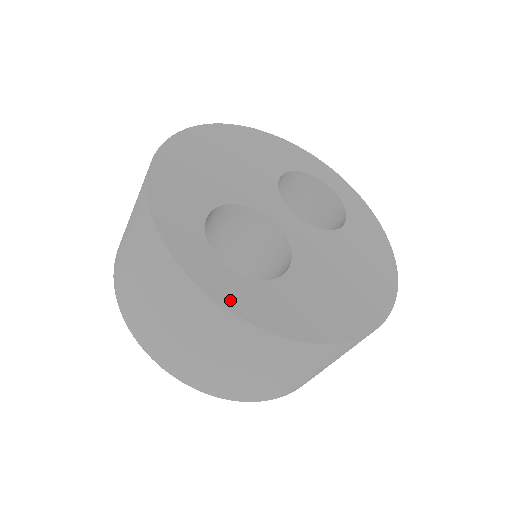
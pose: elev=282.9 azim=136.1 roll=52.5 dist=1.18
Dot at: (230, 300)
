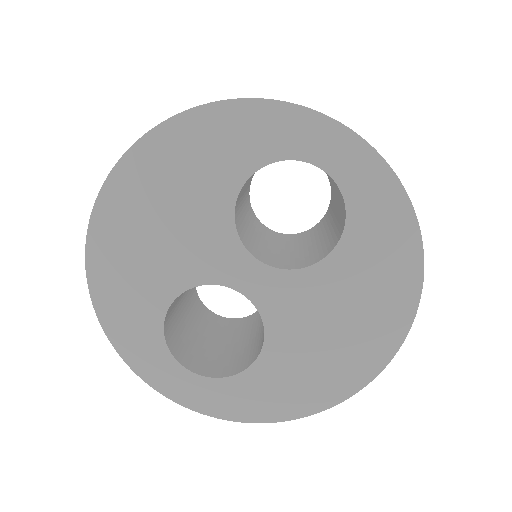
Dot at: (208, 407)
